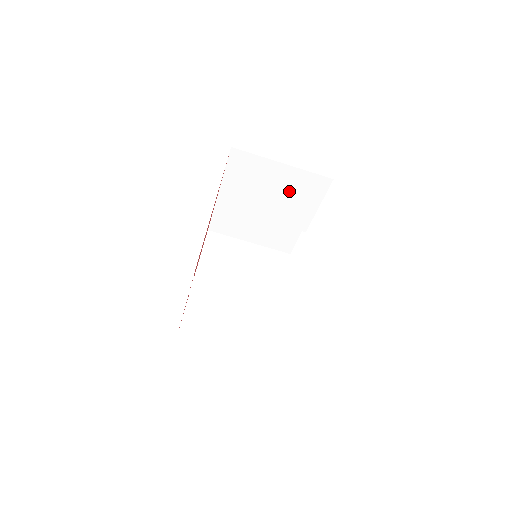
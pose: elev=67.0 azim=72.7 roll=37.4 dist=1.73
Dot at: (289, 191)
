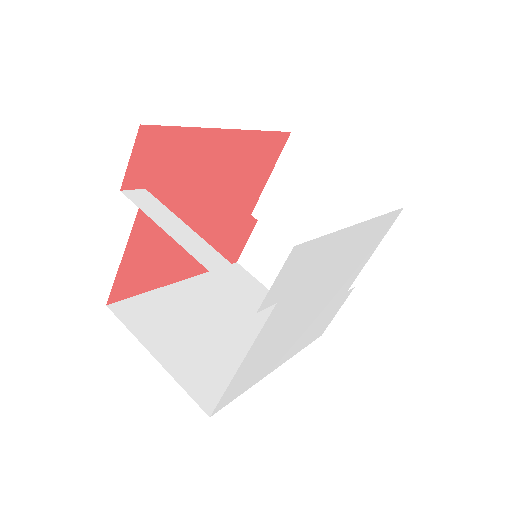
Dot at: (341, 214)
